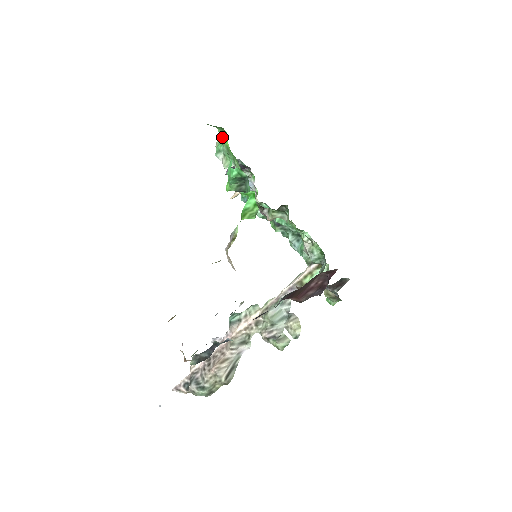
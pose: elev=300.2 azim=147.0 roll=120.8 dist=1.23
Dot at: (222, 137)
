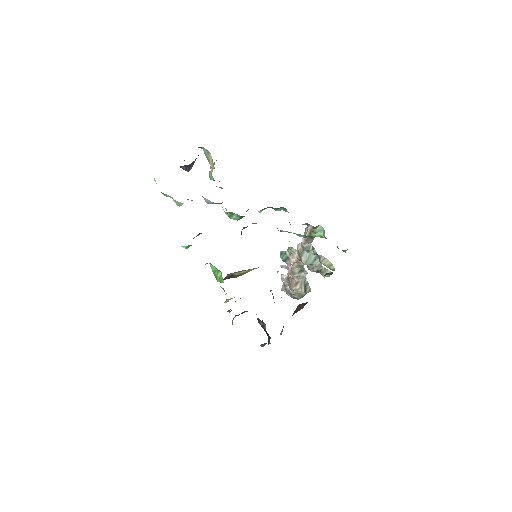
Dot at: occluded
